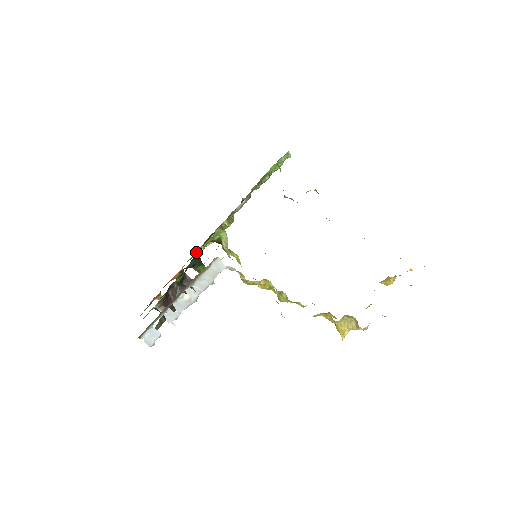
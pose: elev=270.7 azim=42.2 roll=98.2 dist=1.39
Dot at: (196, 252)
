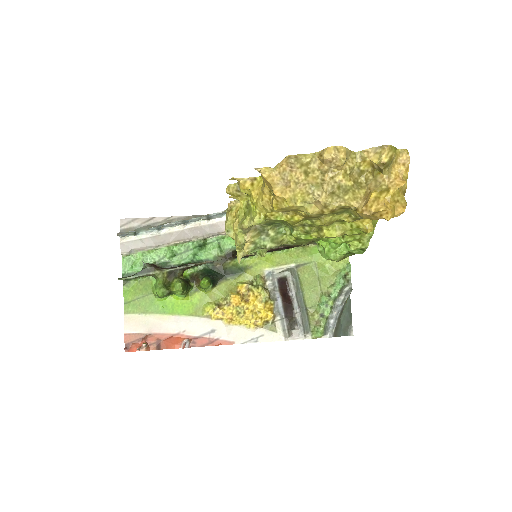
Dot at: (215, 301)
